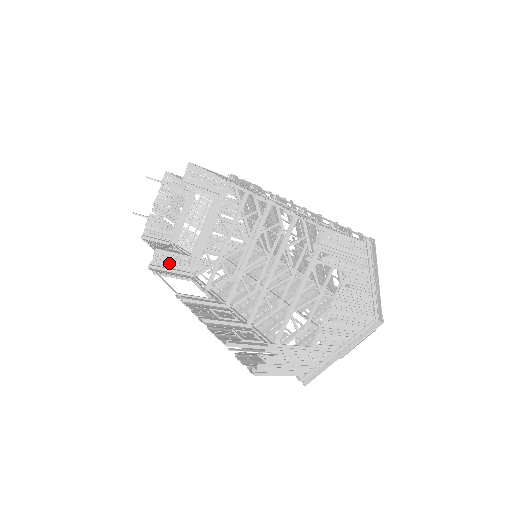
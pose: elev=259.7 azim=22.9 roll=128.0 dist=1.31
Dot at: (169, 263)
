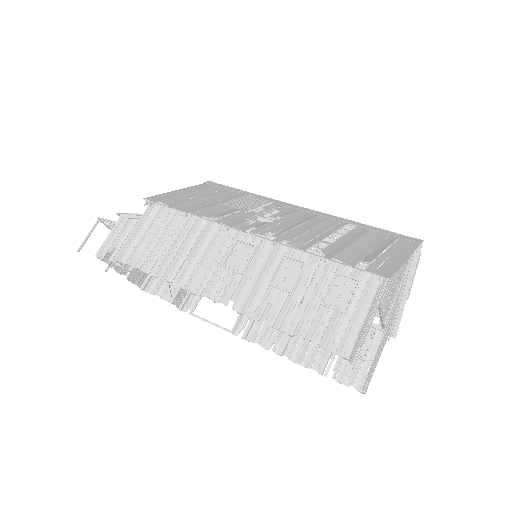
Dot at: occluded
